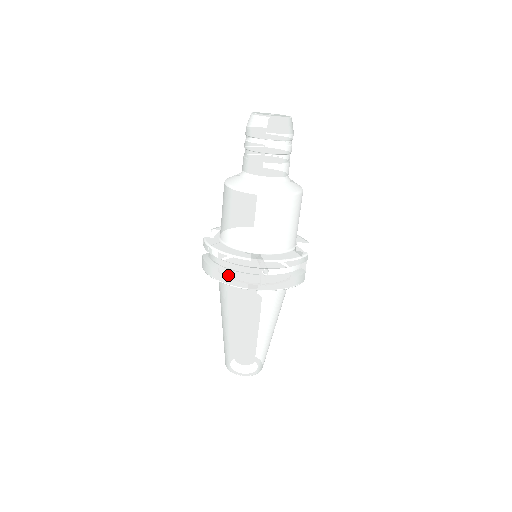
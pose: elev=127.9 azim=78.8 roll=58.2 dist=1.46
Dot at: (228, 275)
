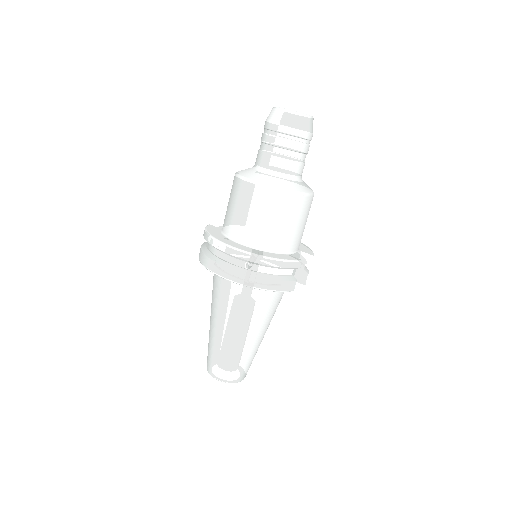
Dot at: (212, 261)
